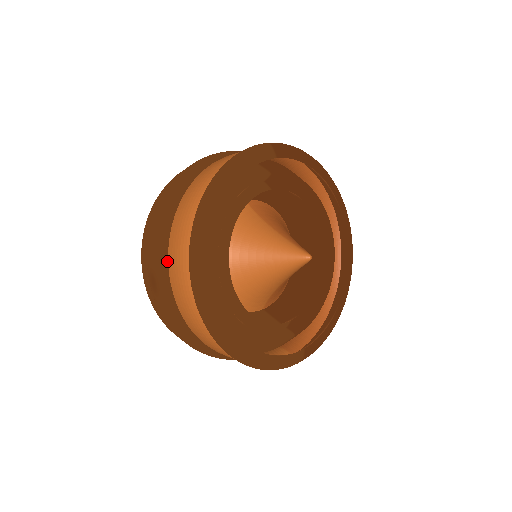
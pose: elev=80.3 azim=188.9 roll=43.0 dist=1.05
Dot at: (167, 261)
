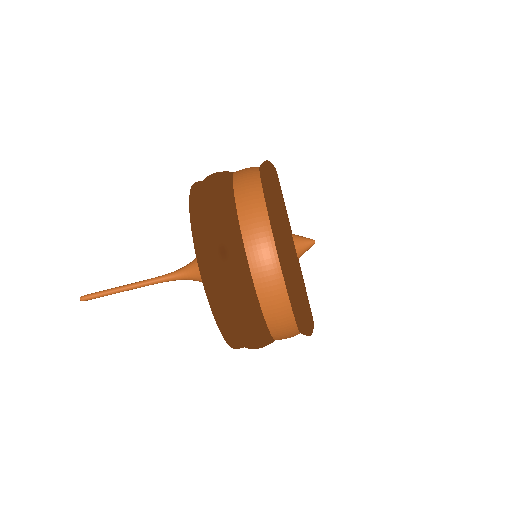
Dot at: (239, 229)
